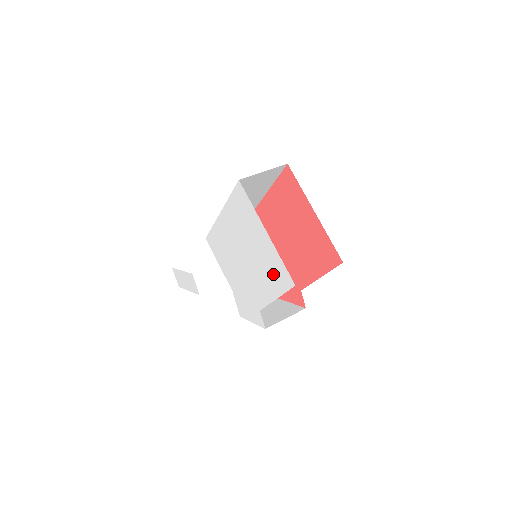
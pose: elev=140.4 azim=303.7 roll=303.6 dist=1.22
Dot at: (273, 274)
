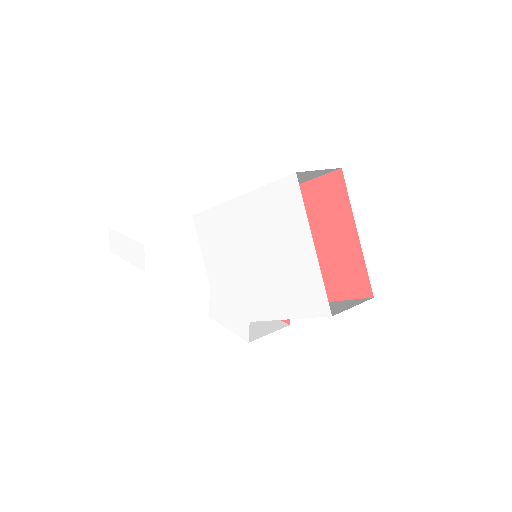
Dot at: (298, 292)
